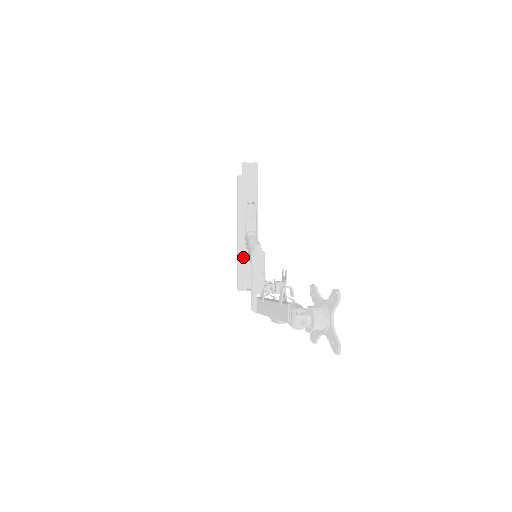
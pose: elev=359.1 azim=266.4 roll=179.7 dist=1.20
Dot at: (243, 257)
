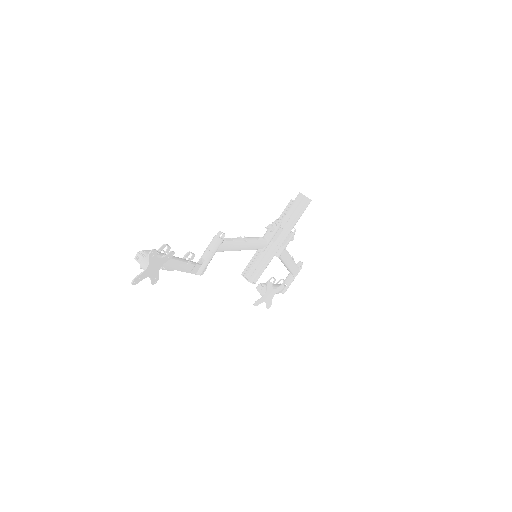
Dot at: (257, 255)
